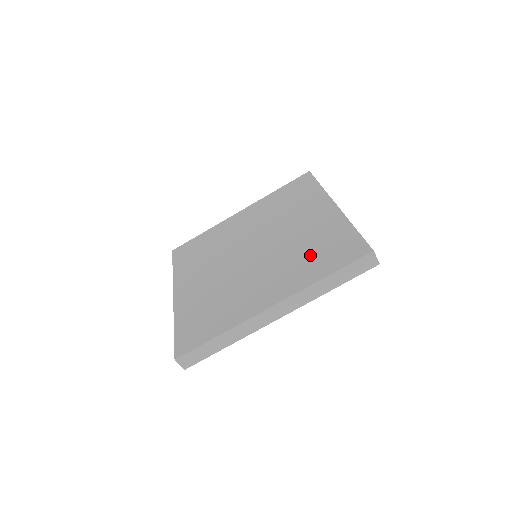
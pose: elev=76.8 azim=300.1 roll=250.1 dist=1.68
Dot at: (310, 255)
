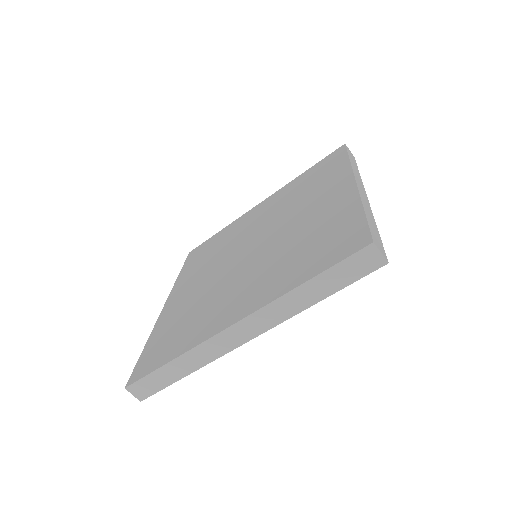
Dot at: (300, 252)
